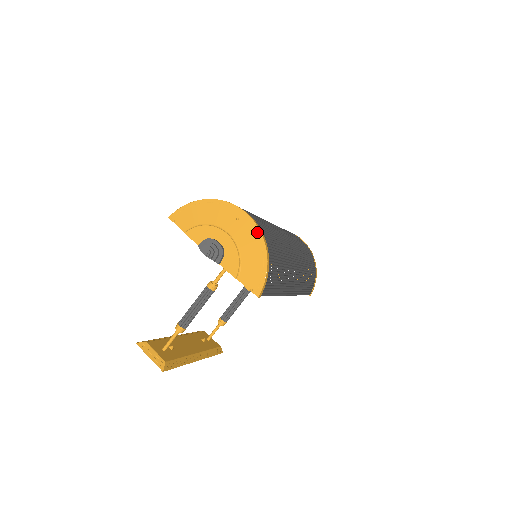
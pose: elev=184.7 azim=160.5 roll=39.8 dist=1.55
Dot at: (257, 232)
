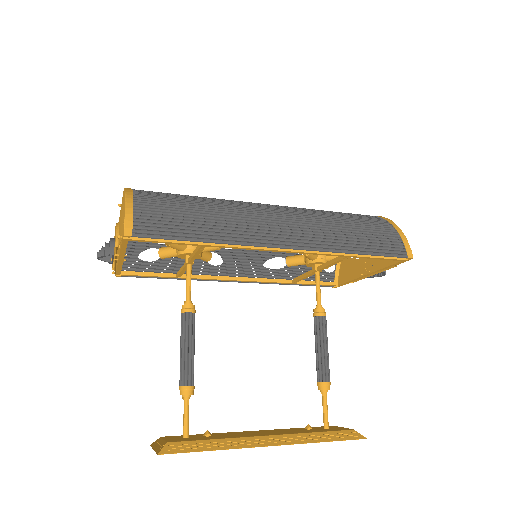
Dot at: occluded
